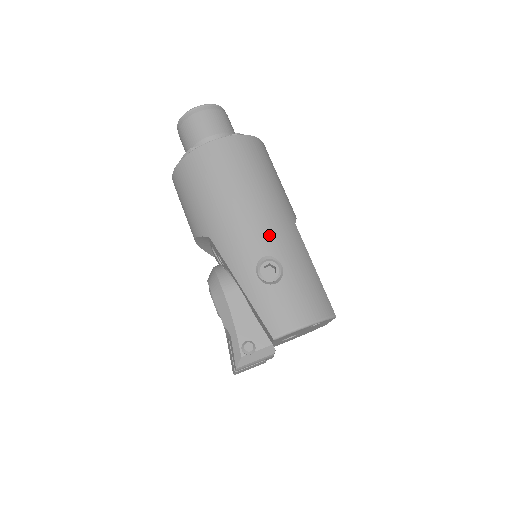
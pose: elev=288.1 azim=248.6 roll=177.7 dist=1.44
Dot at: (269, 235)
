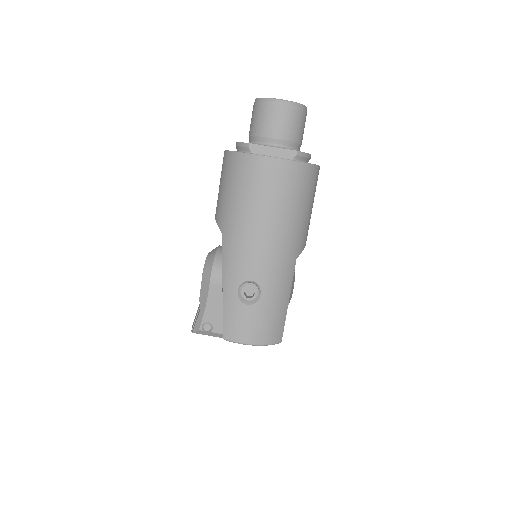
Dot at: (265, 266)
